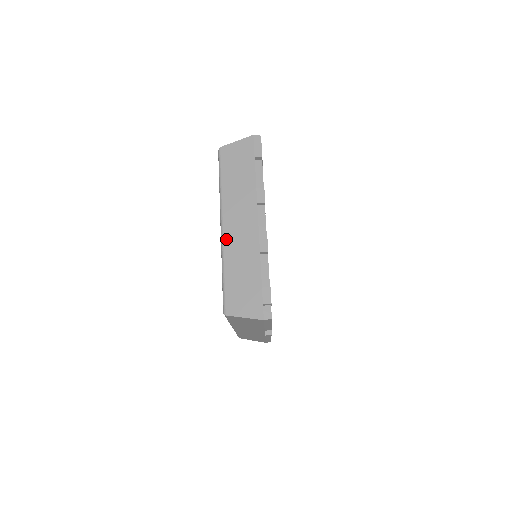
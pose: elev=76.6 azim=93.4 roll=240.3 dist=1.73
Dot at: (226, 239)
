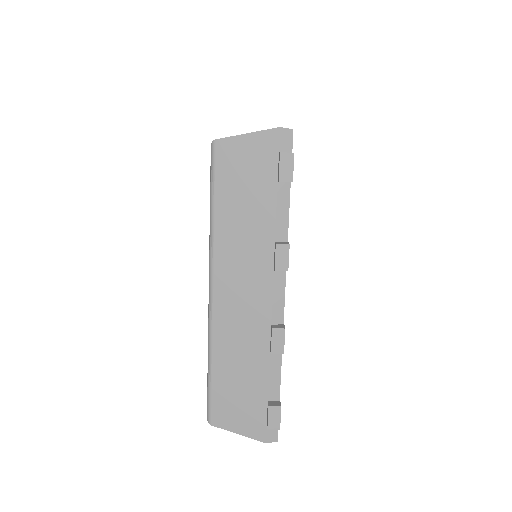
Dot at: (217, 314)
